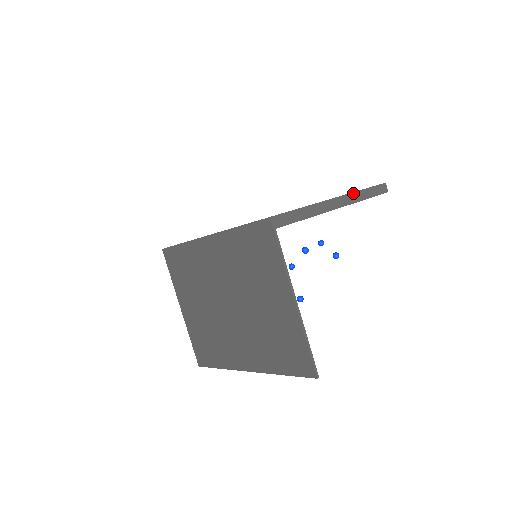
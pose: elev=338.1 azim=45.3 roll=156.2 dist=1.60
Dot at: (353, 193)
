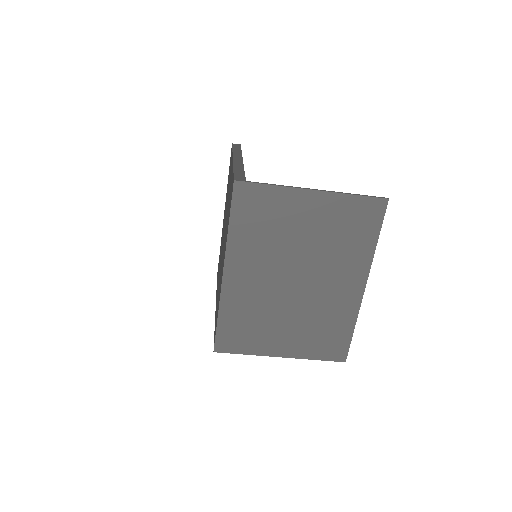
Dot at: occluded
